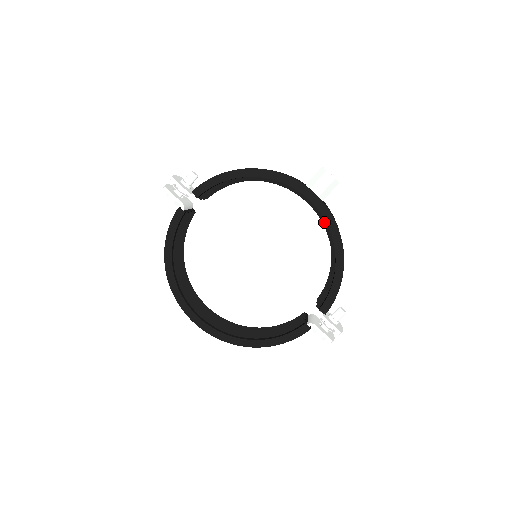
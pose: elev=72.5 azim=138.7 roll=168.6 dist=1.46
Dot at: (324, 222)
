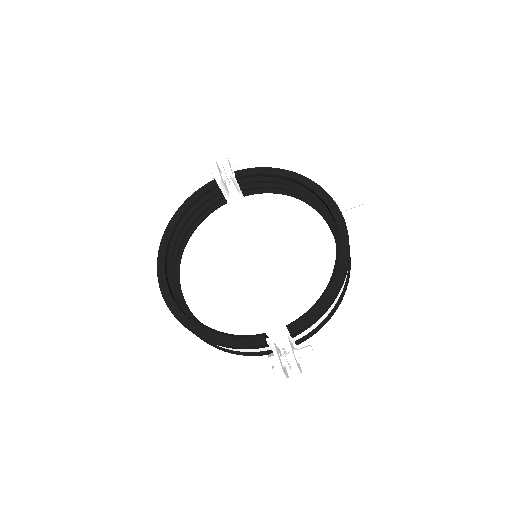
Dot at: (338, 246)
